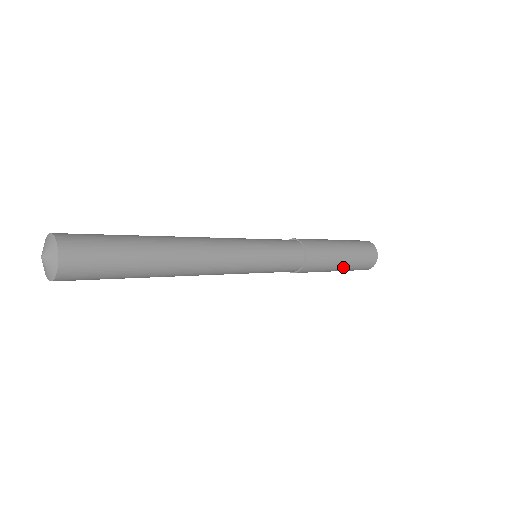
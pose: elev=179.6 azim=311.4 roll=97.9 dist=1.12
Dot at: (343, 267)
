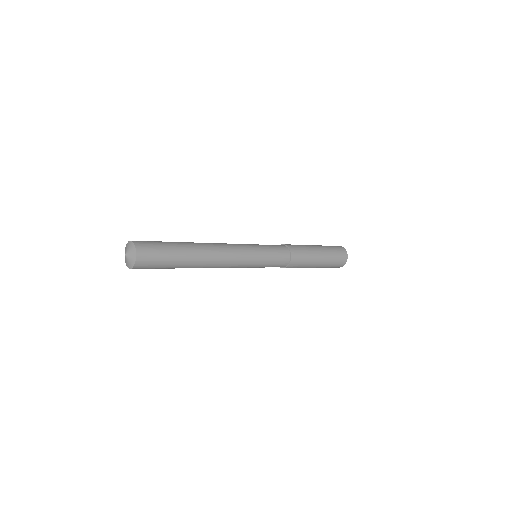
Dot at: (320, 264)
